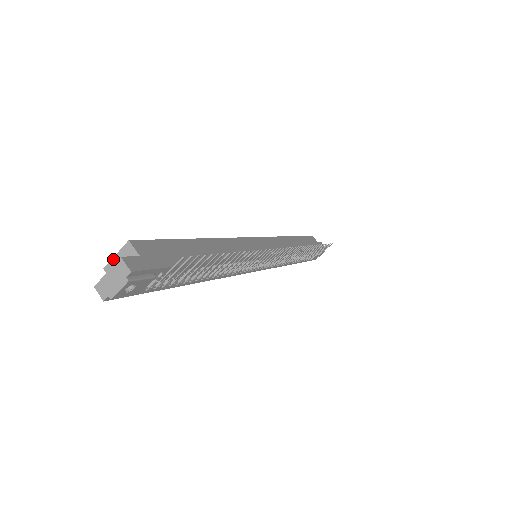
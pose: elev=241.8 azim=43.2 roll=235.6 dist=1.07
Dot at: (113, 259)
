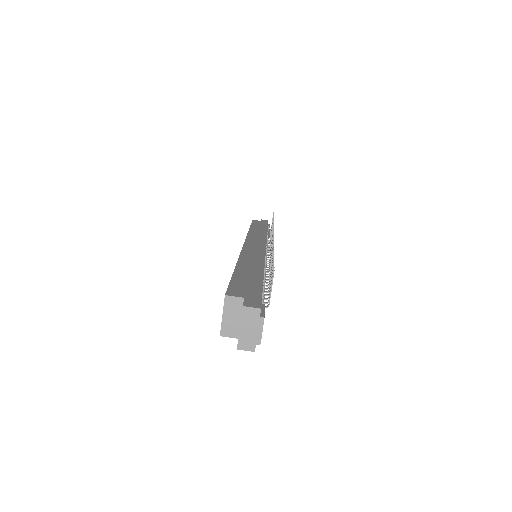
Dot at: (223, 321)
